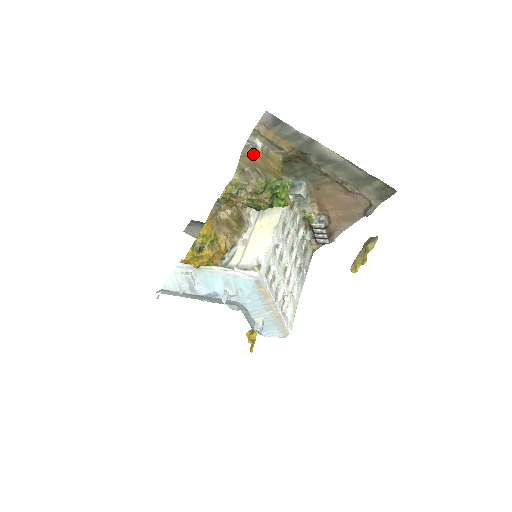
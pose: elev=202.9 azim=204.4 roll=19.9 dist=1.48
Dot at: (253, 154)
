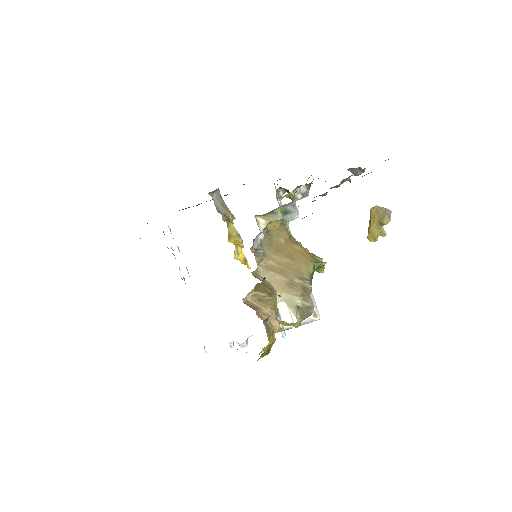
Dot at: (266, 254)
